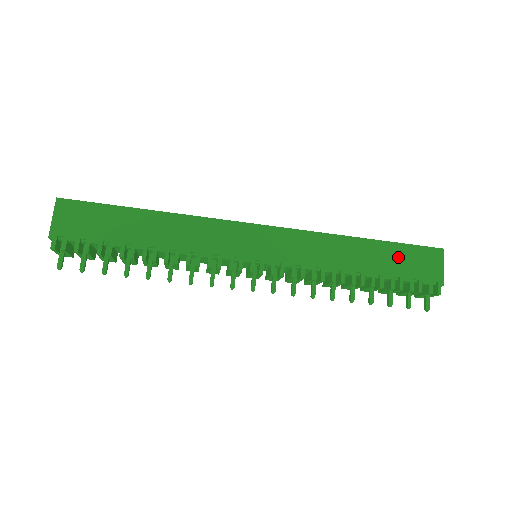
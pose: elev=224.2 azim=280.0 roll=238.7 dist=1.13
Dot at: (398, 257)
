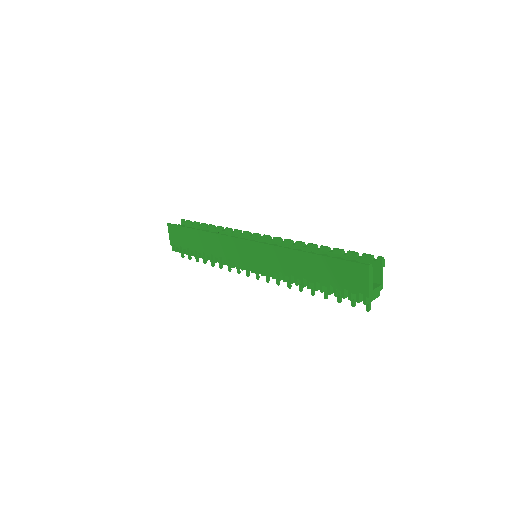
Dot at: (331, 269)
